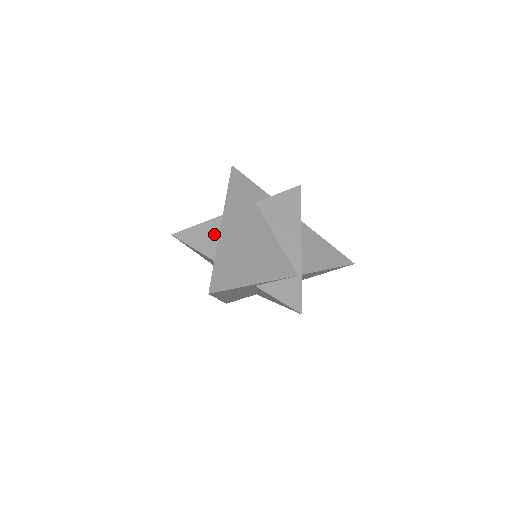
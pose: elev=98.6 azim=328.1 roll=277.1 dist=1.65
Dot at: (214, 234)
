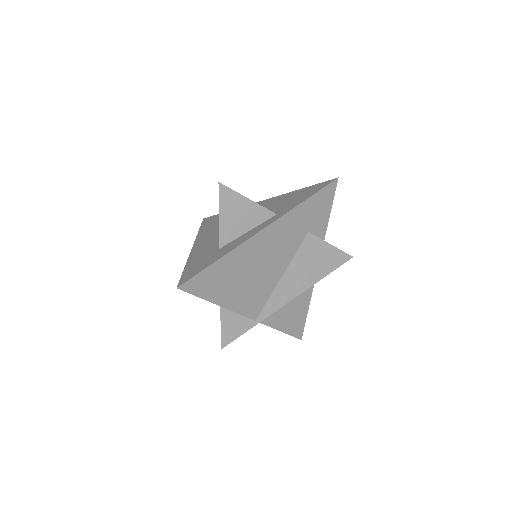
Dot at: (248, 222)
